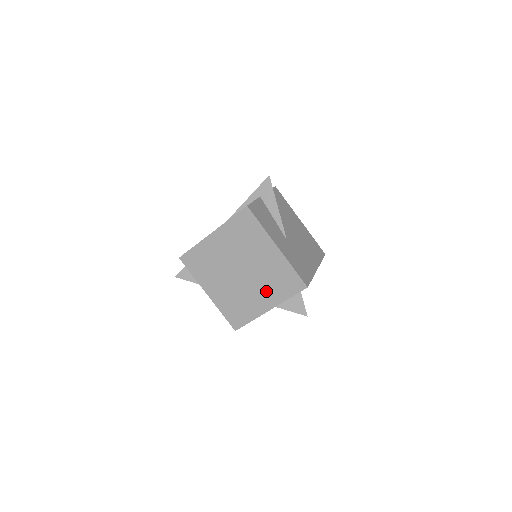
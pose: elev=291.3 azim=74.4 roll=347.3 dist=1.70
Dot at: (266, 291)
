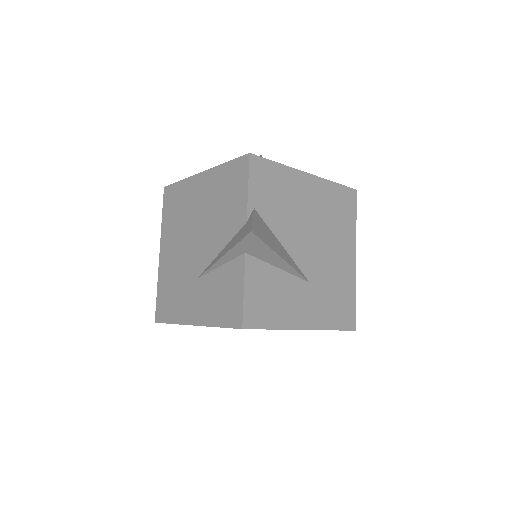
Dot at: occluded
